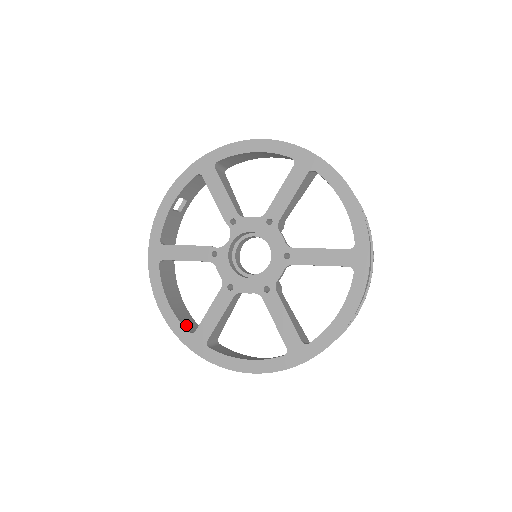
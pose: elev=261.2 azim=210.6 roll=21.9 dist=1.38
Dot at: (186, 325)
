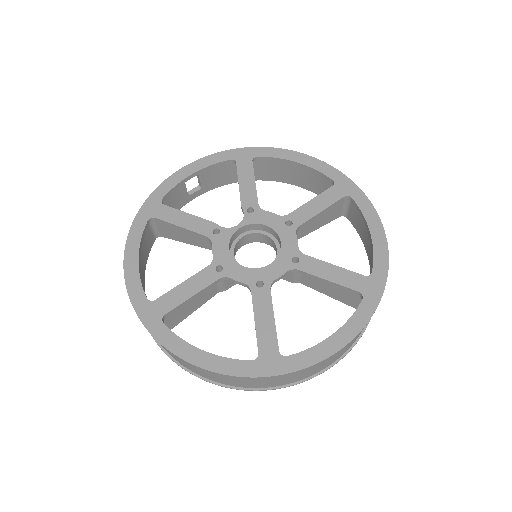
Dot at: occluded
